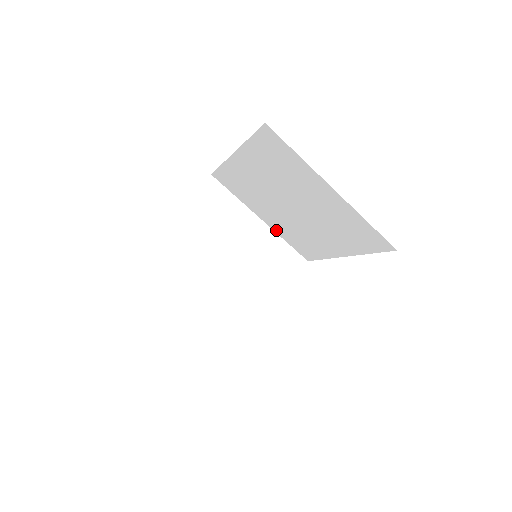
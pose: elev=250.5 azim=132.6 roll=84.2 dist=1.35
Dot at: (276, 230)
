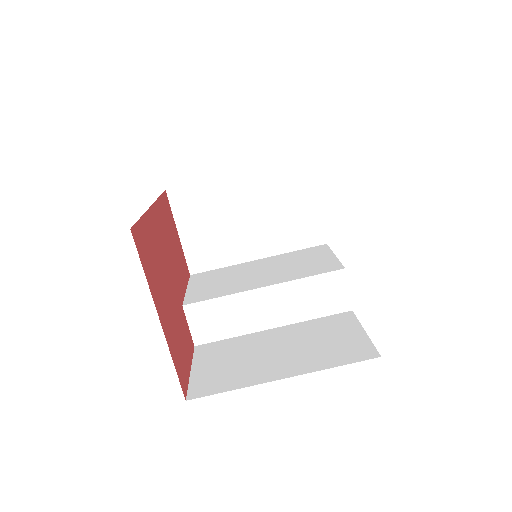
Dot at: occluded
